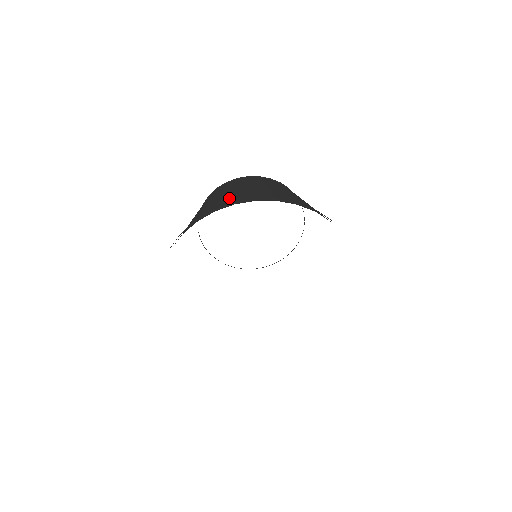
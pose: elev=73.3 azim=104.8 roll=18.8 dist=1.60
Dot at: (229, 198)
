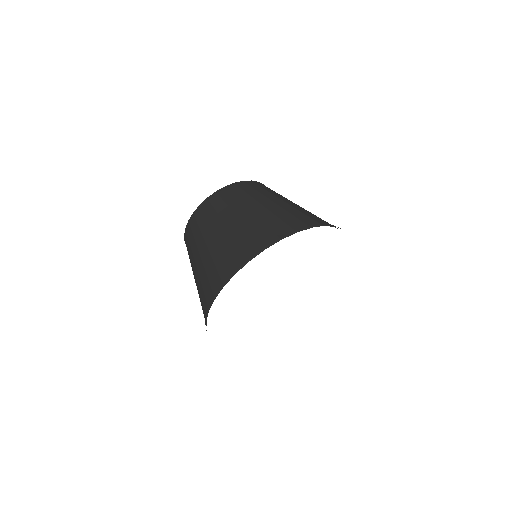
Dot at: (201, 290)
